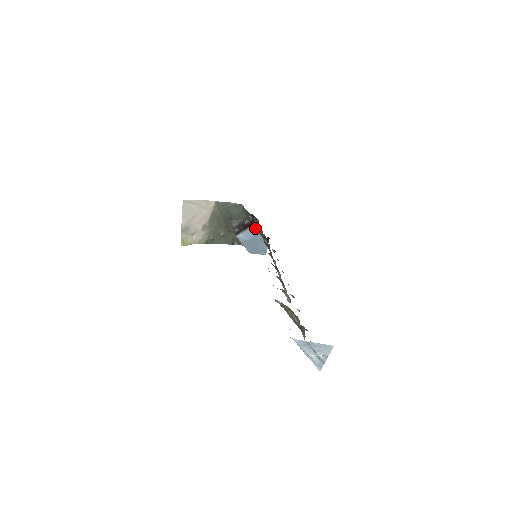
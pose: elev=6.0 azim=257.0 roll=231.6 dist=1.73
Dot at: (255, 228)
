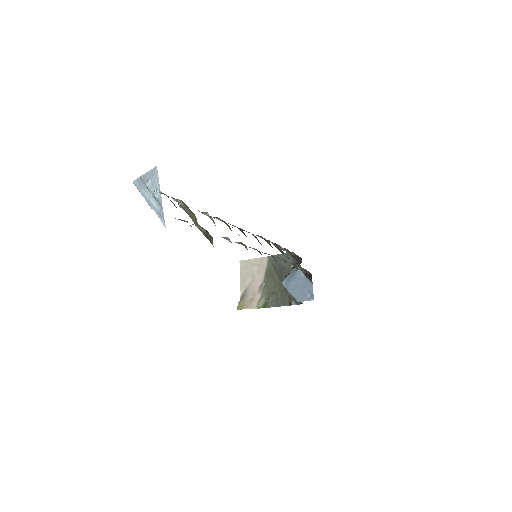
Dot at: (272, 243)
